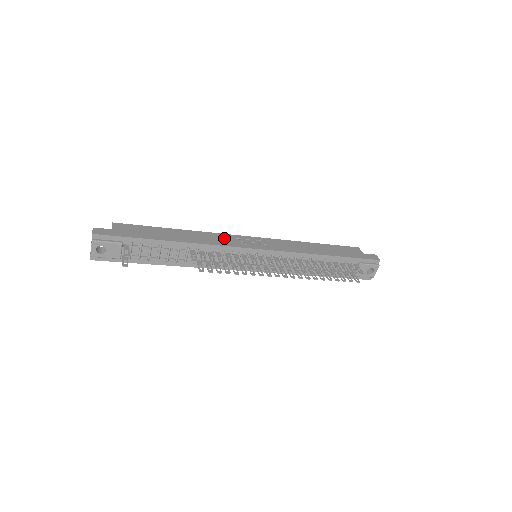
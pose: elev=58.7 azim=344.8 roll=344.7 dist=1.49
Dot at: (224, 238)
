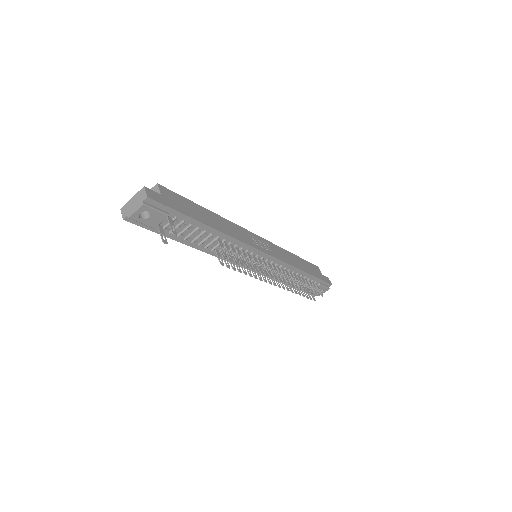
Dot at: (243, 233)
